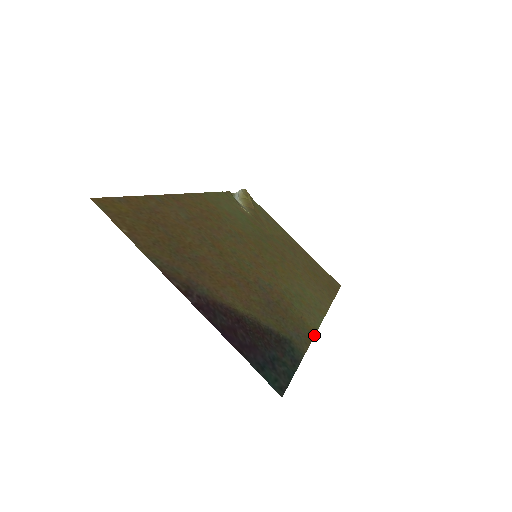
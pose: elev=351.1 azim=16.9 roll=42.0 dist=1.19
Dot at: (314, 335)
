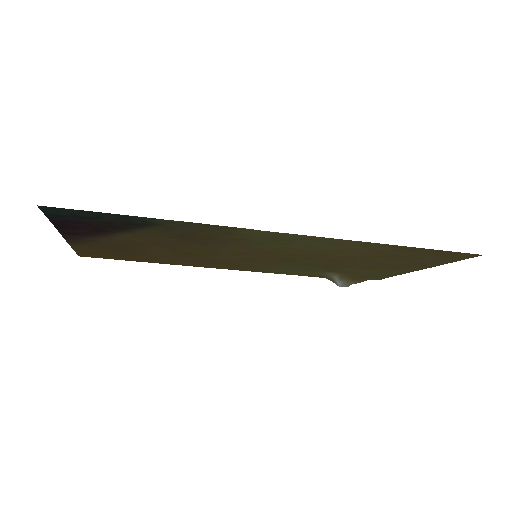
Dot at: (228, 227)
